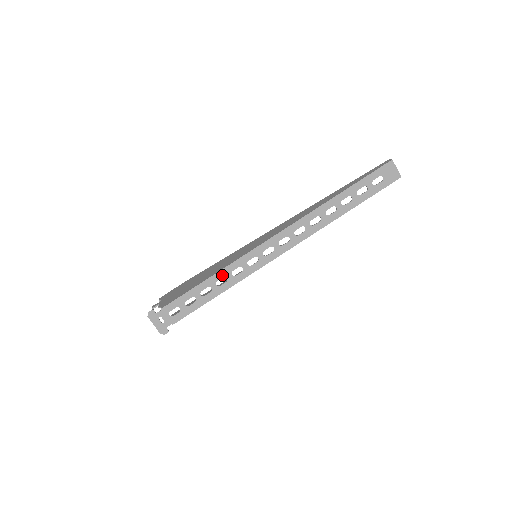
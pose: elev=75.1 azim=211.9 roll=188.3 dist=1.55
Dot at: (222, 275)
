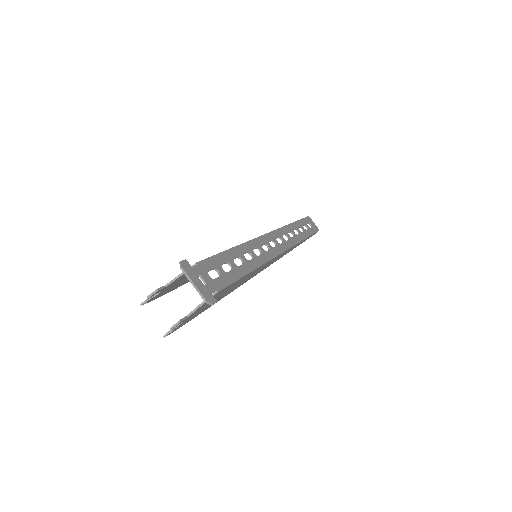
Dot at: (246, 249)
